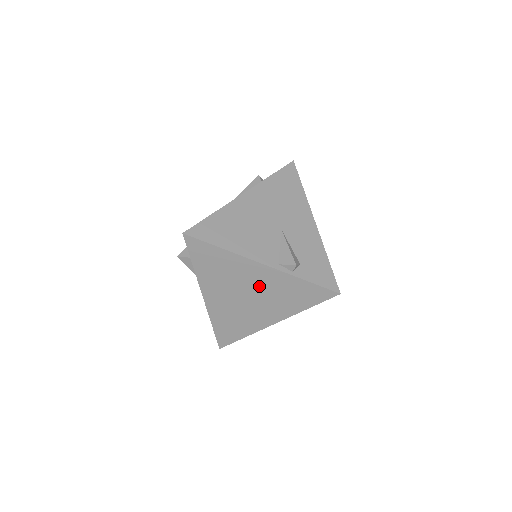
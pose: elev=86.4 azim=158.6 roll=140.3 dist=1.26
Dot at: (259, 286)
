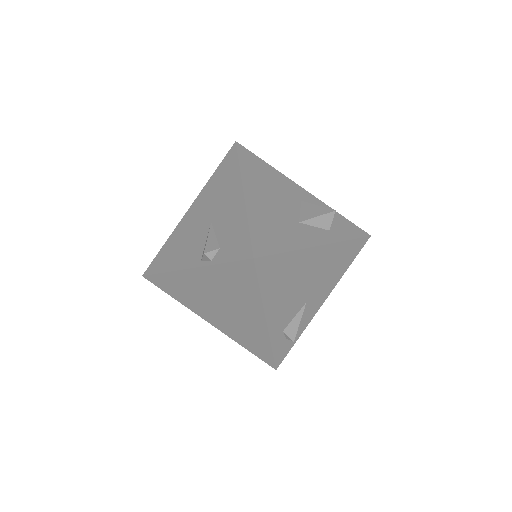
Dot at: (213, 291)
